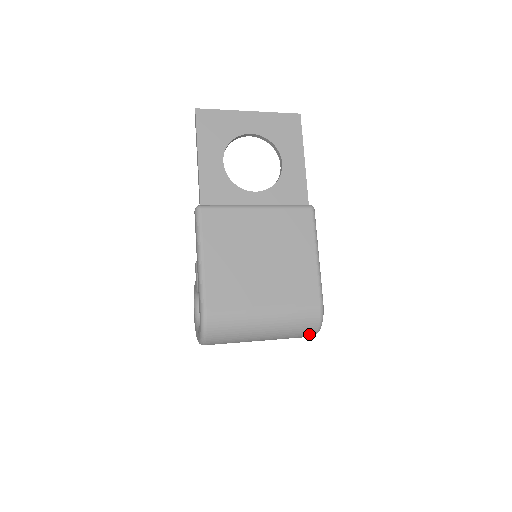
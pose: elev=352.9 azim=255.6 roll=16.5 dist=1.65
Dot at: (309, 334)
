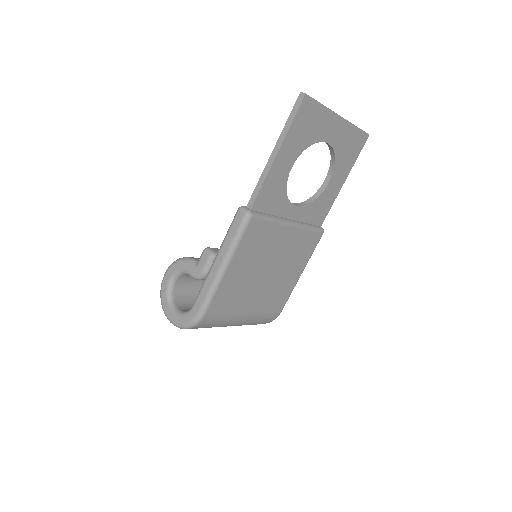
Dot at: occluded
